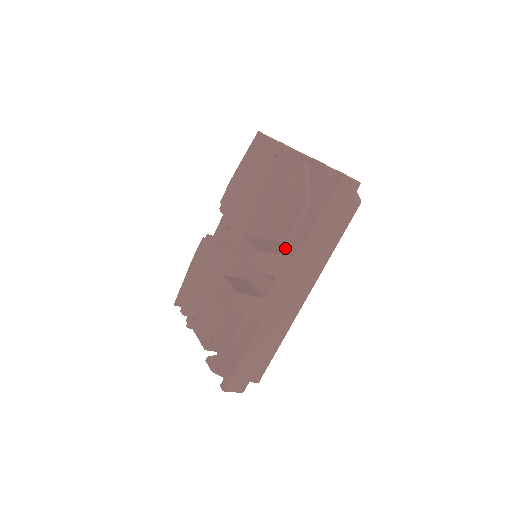
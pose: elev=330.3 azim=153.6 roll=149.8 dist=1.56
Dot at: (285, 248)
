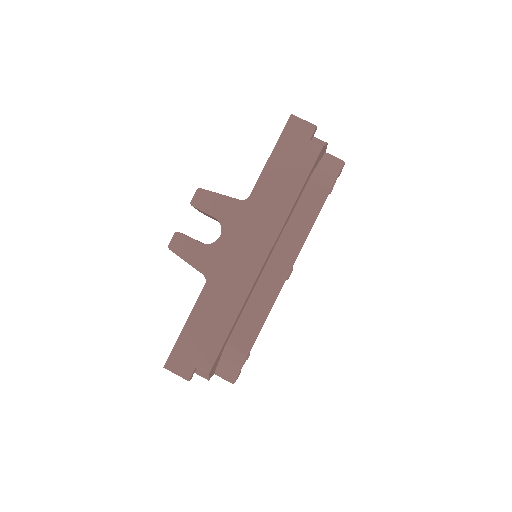
Dot at: occluded
